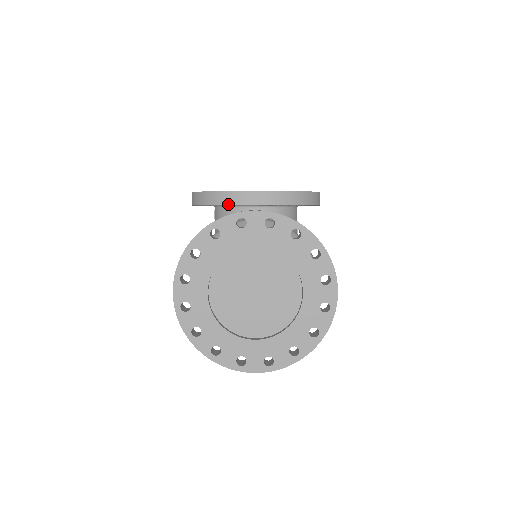
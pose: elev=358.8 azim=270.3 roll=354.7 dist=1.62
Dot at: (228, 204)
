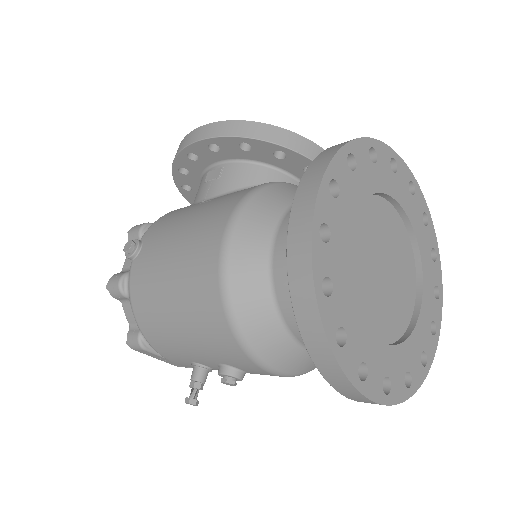
Dot at: (304, 154)
